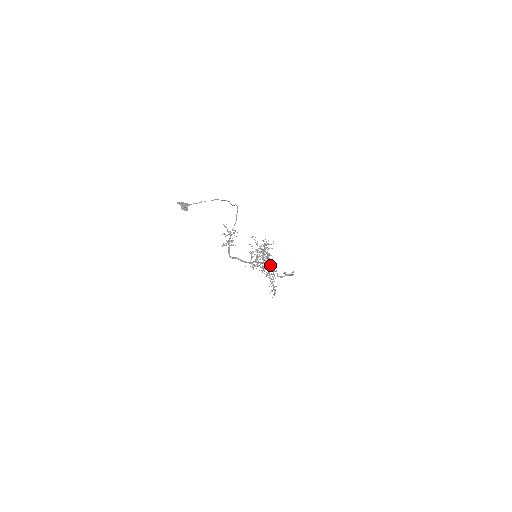
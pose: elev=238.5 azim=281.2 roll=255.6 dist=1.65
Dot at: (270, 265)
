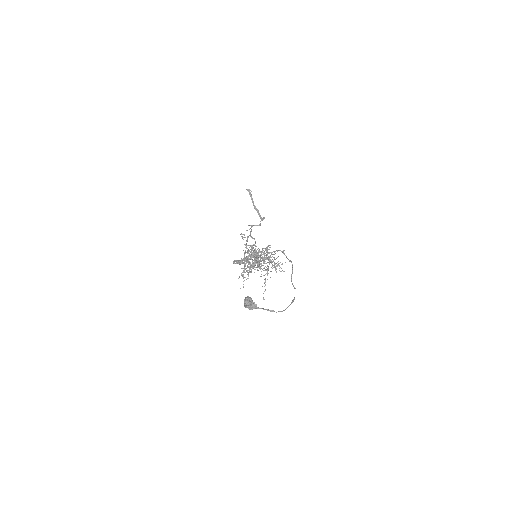
Dot at: occluded
